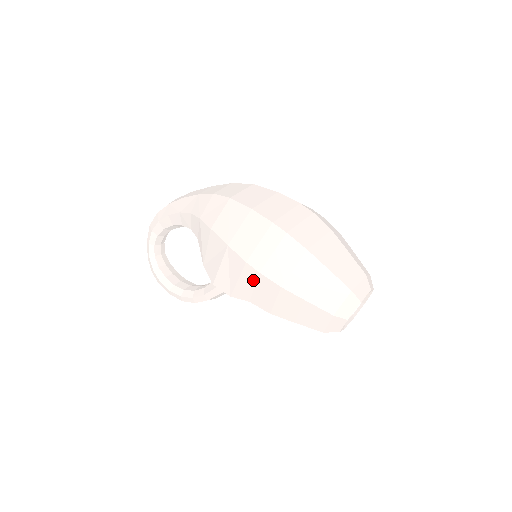
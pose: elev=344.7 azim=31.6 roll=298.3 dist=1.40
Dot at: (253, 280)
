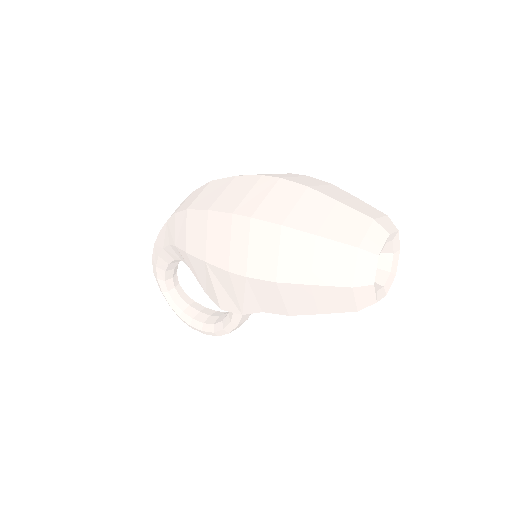
Dot at: (247, 288)
